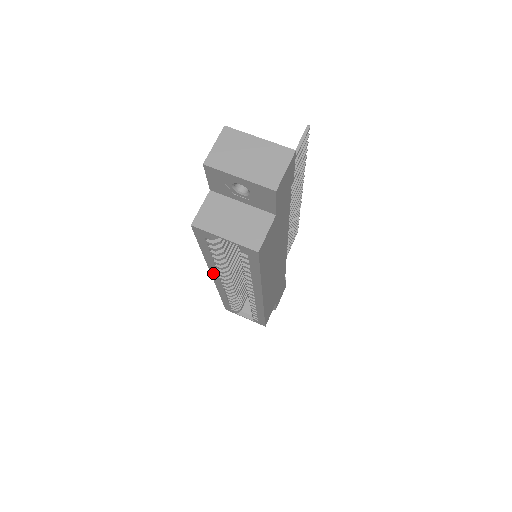
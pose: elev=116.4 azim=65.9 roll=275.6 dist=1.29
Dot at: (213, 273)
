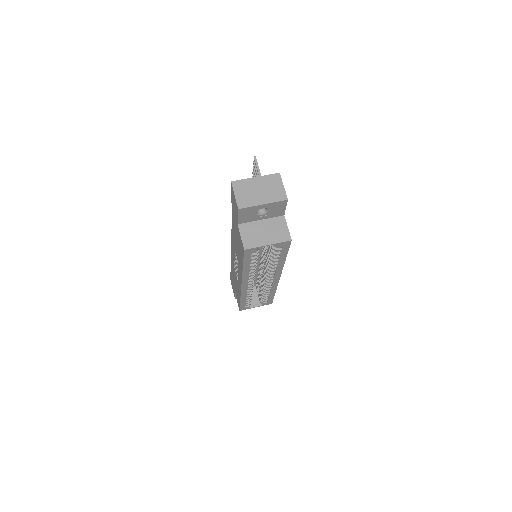
Dot at: (244, 281)
